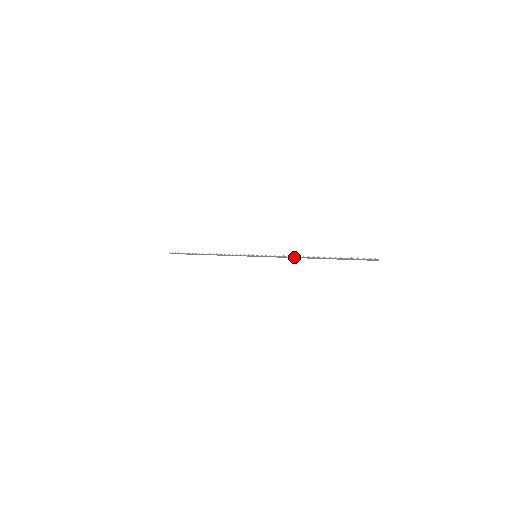
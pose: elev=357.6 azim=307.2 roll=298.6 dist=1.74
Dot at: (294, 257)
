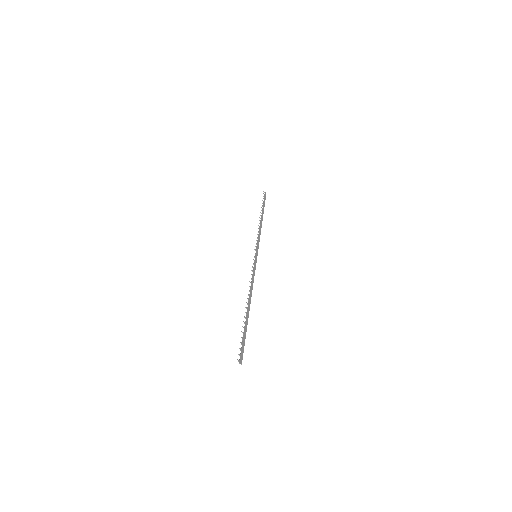
Dot at: (251, 287)
